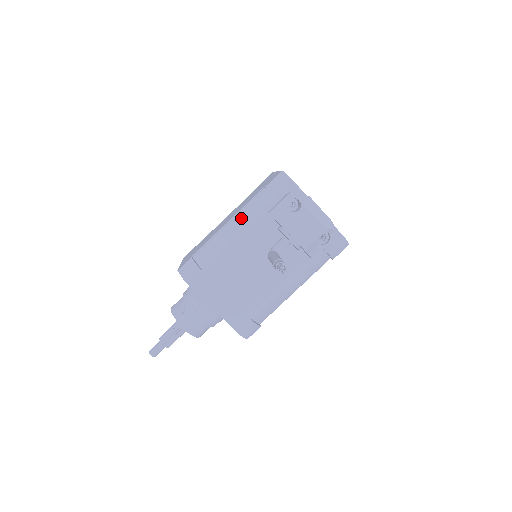
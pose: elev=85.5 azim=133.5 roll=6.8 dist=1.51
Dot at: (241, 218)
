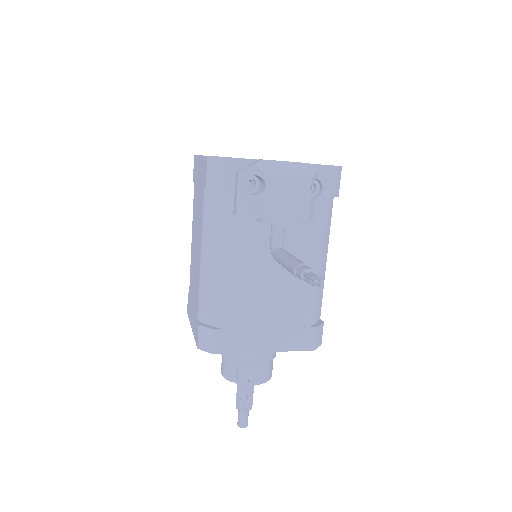
Dot at: (211, 243)
